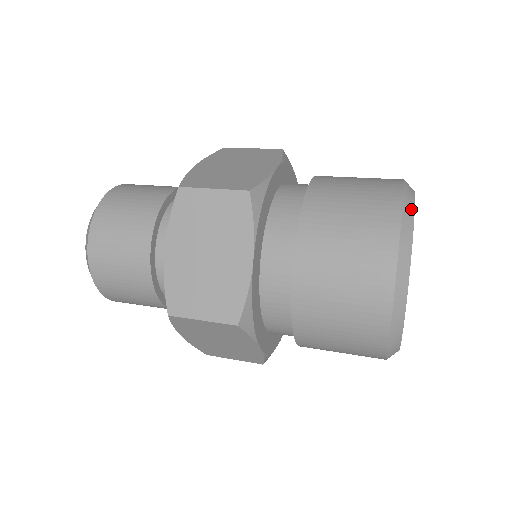
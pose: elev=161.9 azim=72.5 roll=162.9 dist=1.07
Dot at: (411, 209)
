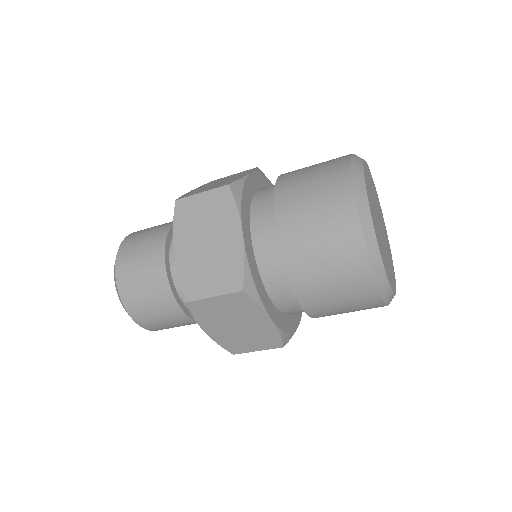
Dot at: occluded
